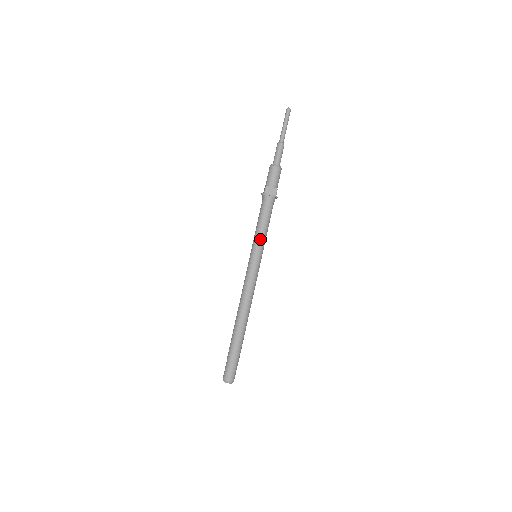
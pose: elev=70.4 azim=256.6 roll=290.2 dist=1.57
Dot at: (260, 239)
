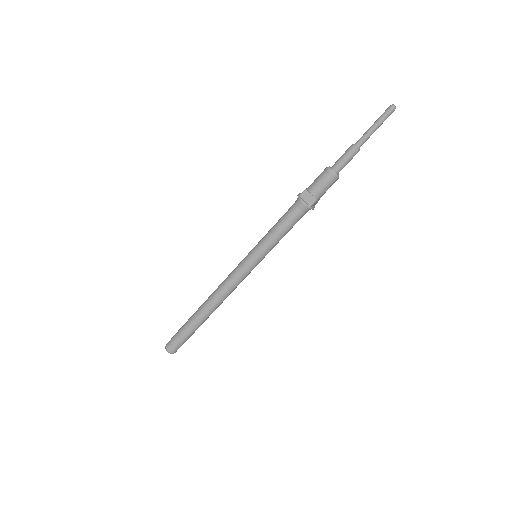
Dot at: (267, 242)
